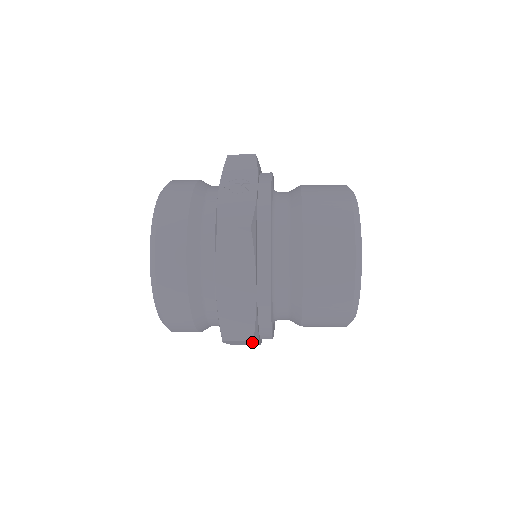
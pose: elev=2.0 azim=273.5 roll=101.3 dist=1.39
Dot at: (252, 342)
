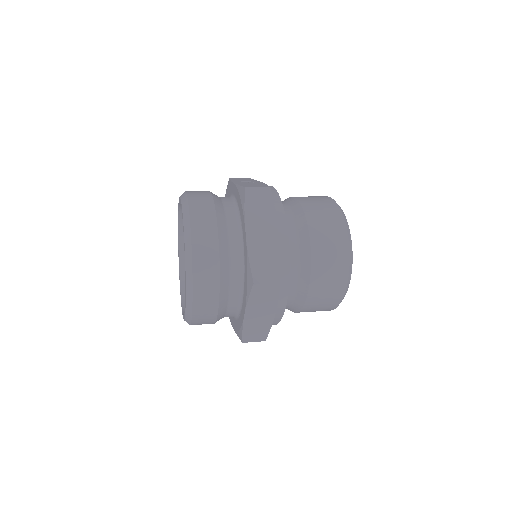
Dot at: (274, 296)
